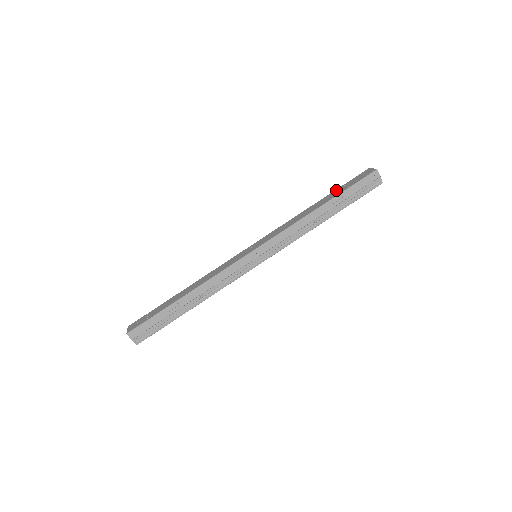
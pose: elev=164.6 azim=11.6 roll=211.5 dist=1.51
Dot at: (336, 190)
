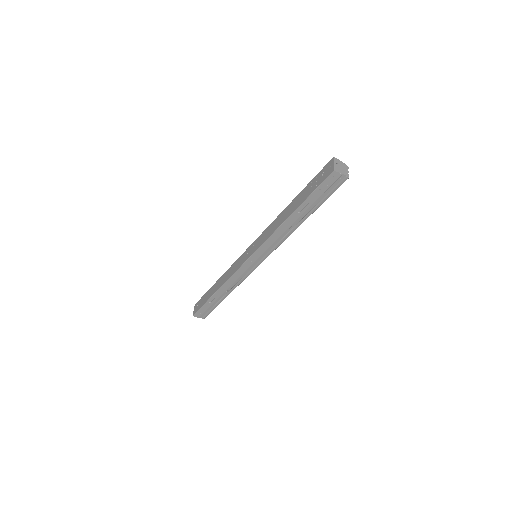
Dot at: (304, 189)
